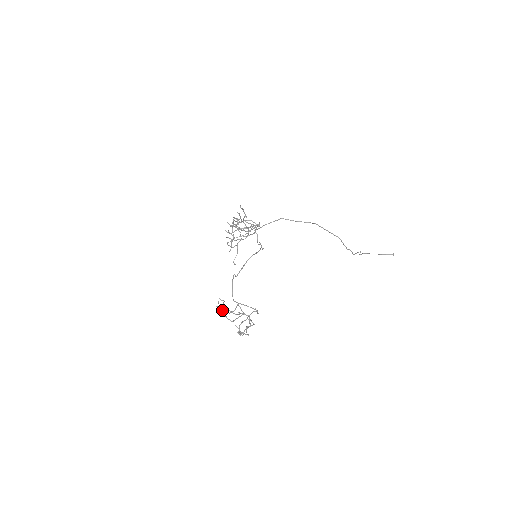
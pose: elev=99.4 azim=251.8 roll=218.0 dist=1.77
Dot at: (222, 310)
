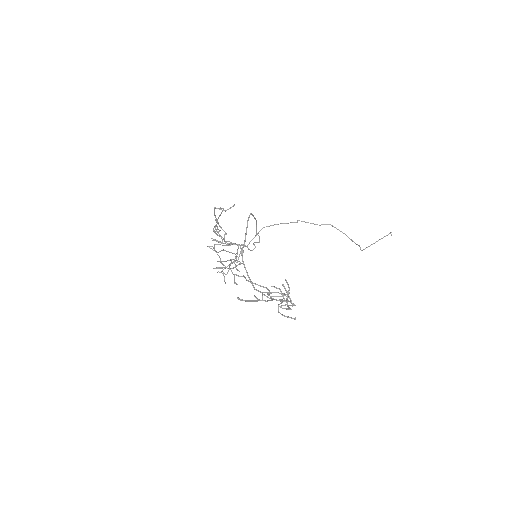
Dot at: (247, 300)
